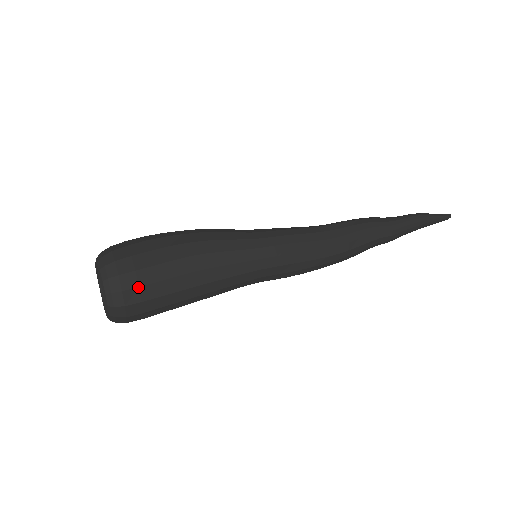
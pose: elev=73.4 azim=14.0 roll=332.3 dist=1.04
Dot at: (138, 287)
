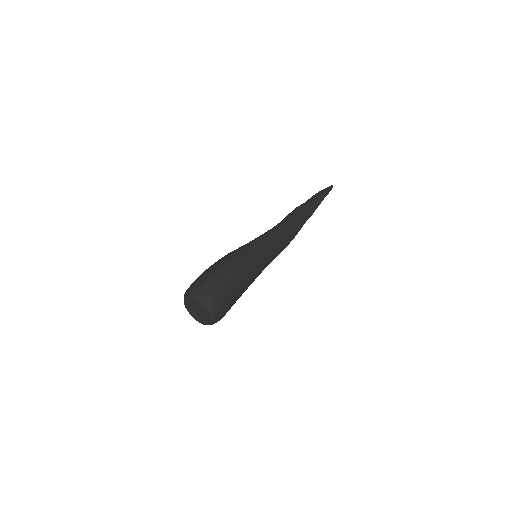
Dot at: (225, 310)
